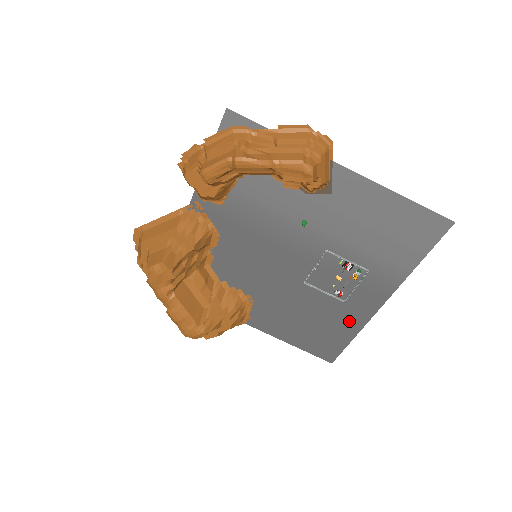
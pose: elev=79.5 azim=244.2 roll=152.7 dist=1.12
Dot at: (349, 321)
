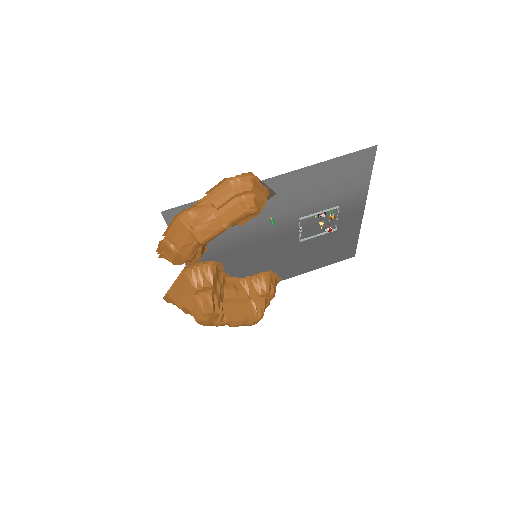
Dot at: (348, 234)
